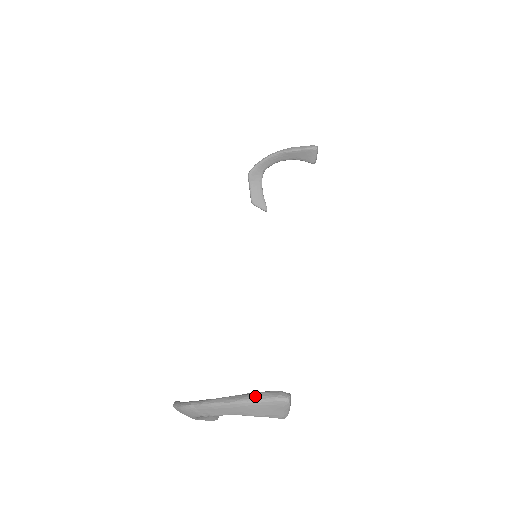
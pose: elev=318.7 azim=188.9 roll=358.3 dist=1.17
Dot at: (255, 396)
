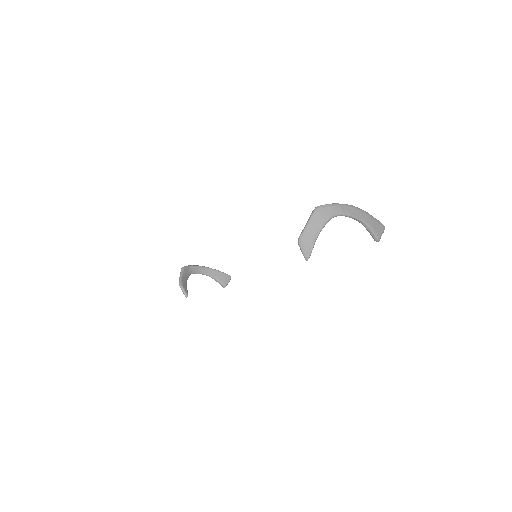
Dot at: (371, 216)
